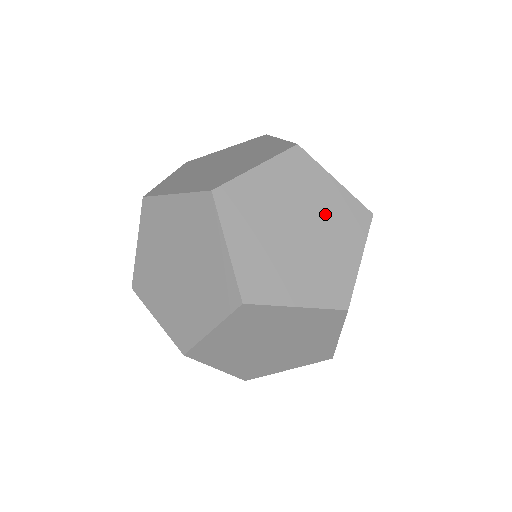
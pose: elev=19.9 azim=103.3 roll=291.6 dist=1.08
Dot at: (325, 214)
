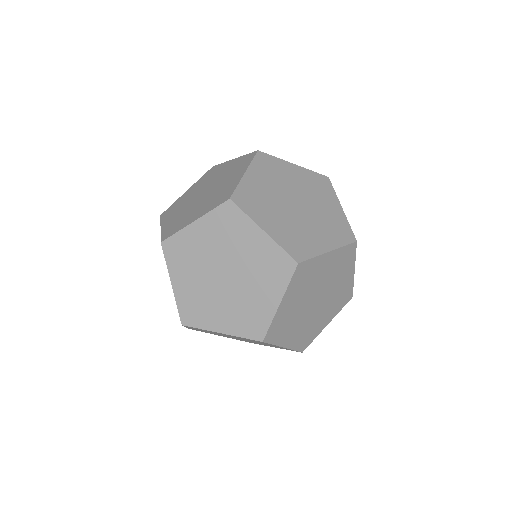
Dot at: (223, 175)
